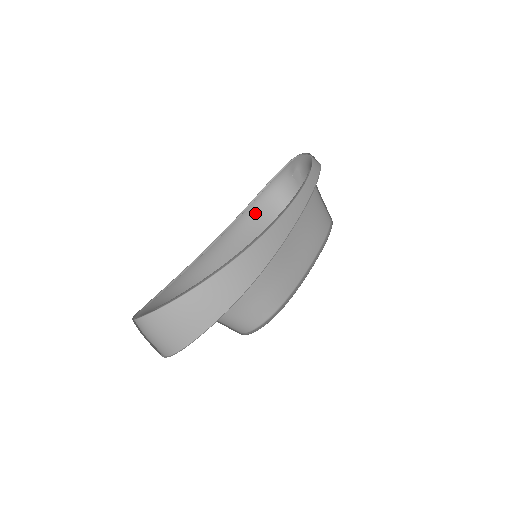
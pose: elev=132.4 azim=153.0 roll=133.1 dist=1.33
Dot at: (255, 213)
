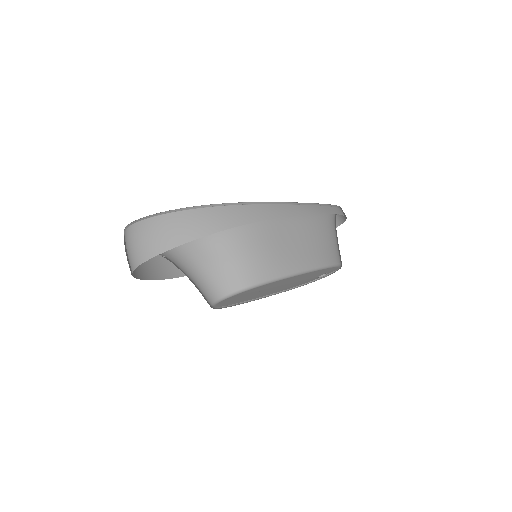
Dot at: occluded
